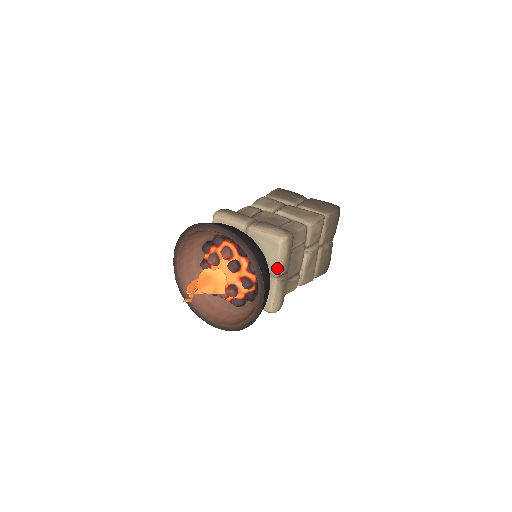
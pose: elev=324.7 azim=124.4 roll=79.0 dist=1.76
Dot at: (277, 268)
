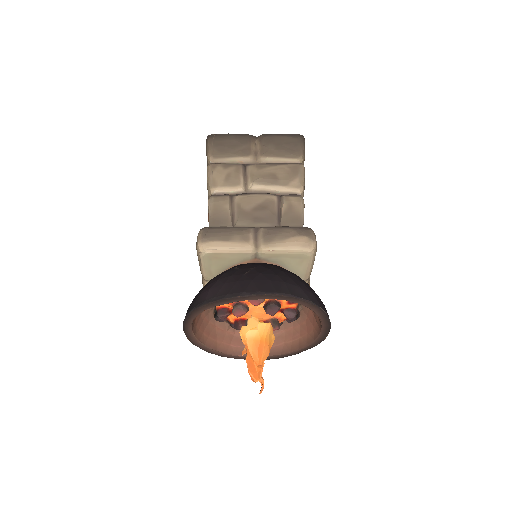
Dot at: (308, 274)
